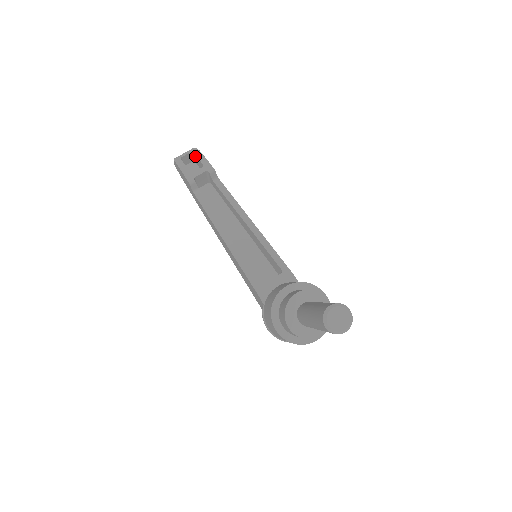
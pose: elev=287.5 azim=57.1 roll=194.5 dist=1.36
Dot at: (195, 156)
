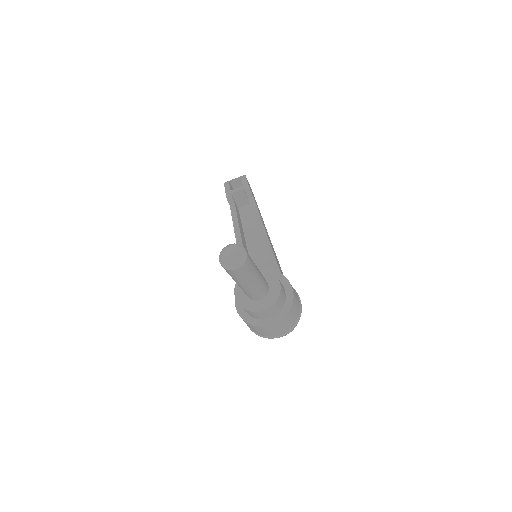
Dot at: occluded
